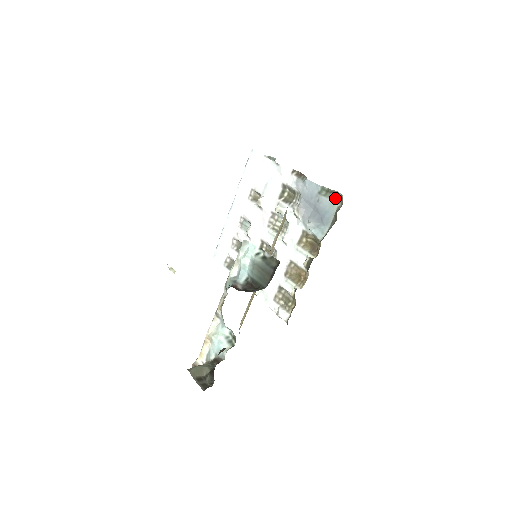
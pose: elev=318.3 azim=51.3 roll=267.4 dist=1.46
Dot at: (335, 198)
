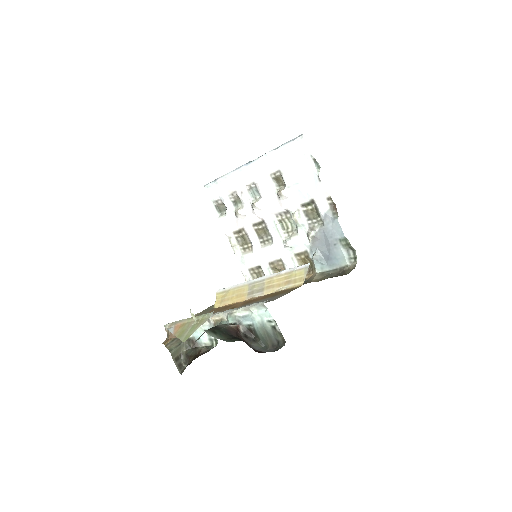
Dot at: (350, 255)
